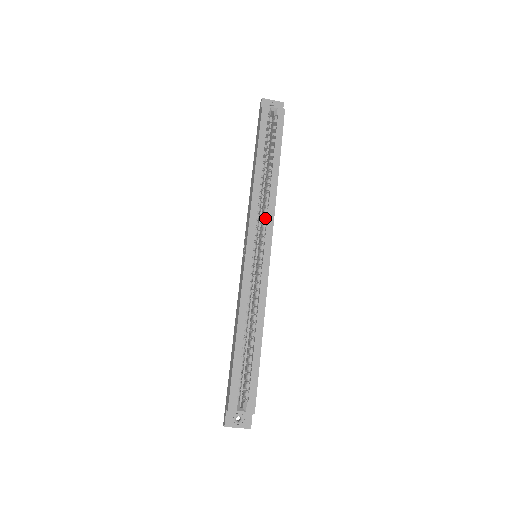
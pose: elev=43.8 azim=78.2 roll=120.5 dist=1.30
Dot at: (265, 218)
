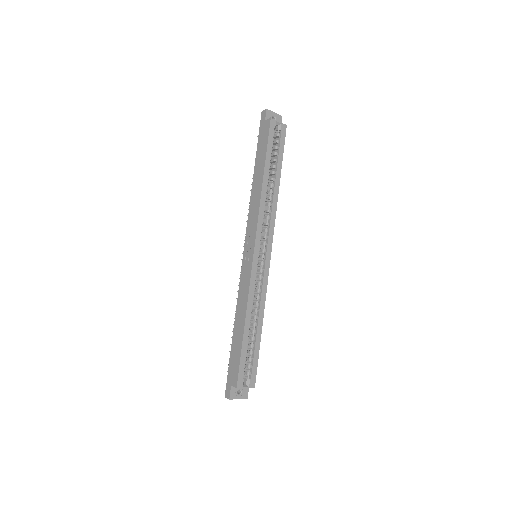
Dot at: (268, 224)
